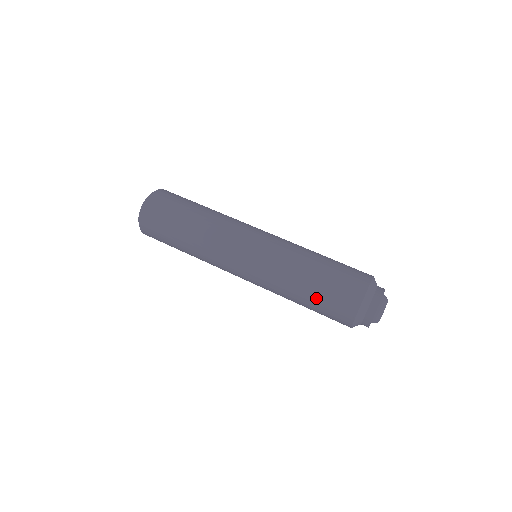
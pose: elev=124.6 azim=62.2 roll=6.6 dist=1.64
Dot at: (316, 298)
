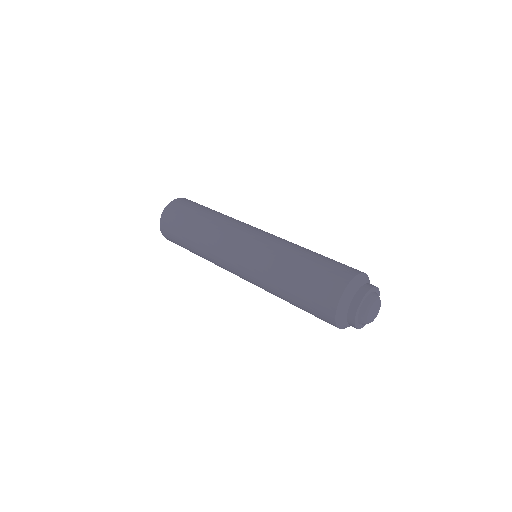
Dot at: (305, 274)
